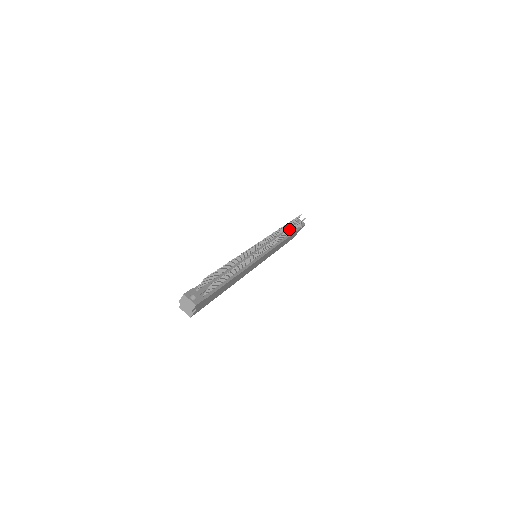
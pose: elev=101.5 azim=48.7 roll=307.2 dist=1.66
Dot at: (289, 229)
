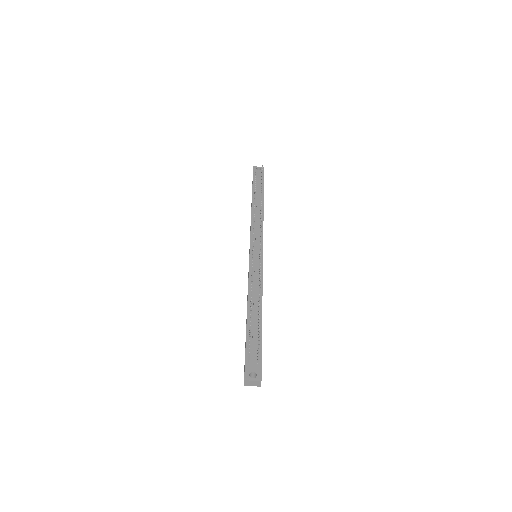
Dot at: (261, 200)
